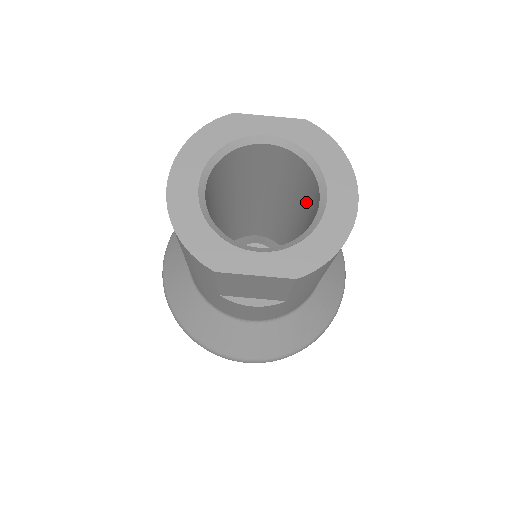
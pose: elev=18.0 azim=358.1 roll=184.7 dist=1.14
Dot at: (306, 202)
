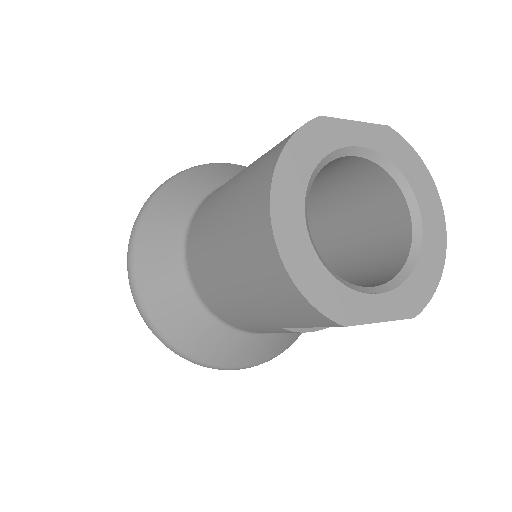
Dot at: (358, 211)
